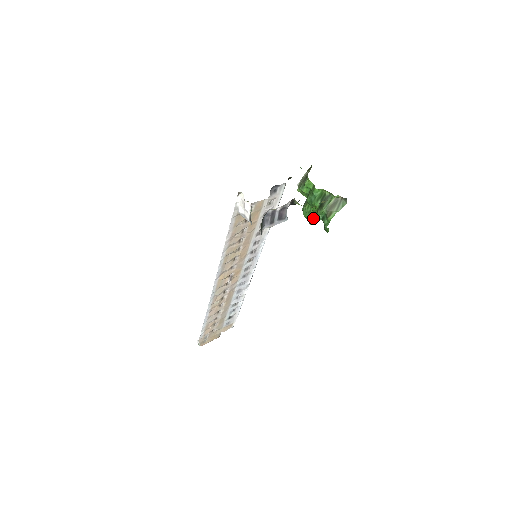
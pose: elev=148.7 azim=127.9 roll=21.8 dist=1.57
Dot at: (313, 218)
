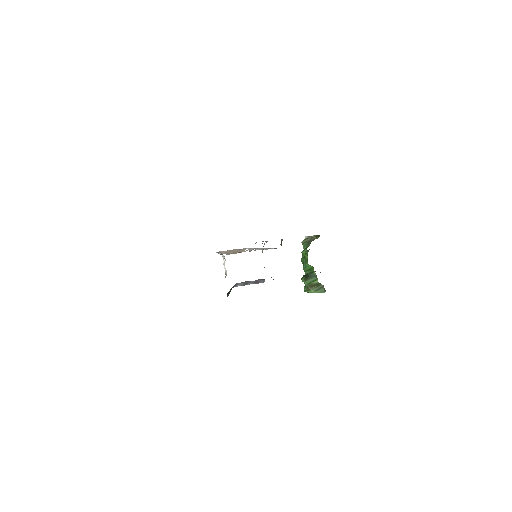
Dot at: occluded
